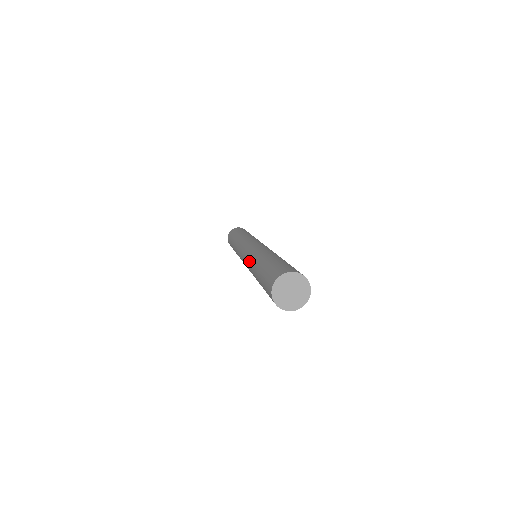
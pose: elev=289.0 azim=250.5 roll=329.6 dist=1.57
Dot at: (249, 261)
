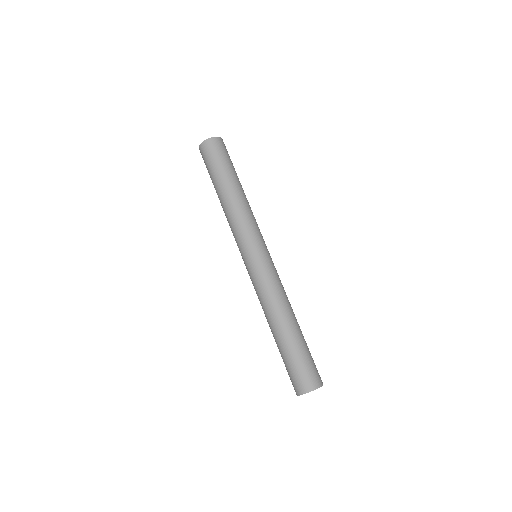
Dot at: (260, 300)
